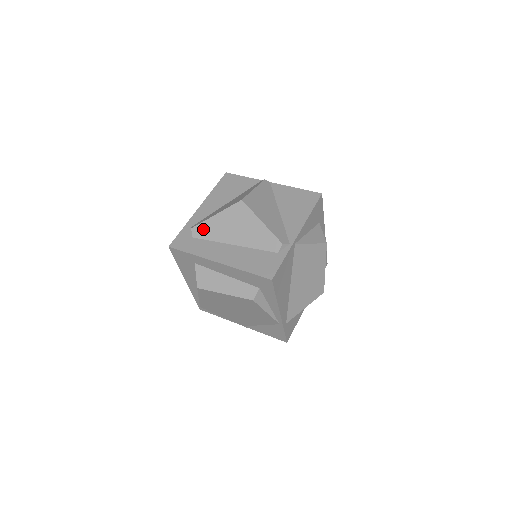
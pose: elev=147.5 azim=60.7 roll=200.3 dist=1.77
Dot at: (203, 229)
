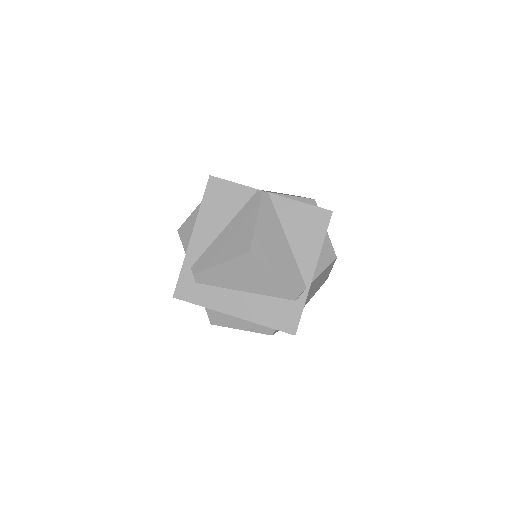
Dot at: (208, 276)
